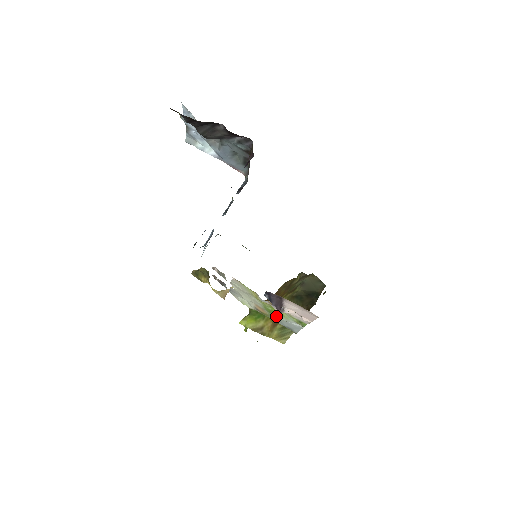
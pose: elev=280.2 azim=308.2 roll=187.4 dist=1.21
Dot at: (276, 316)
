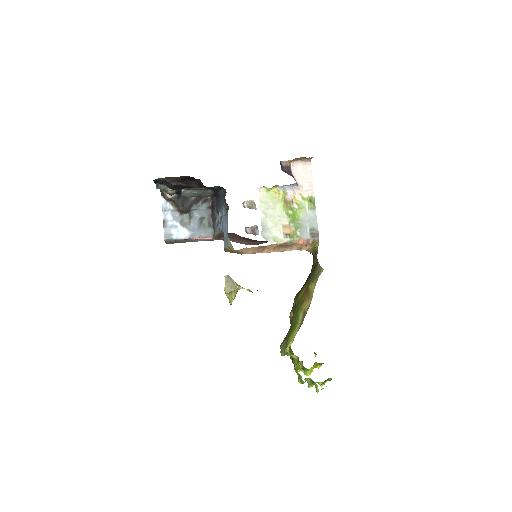
Dot at: (298, 221)
